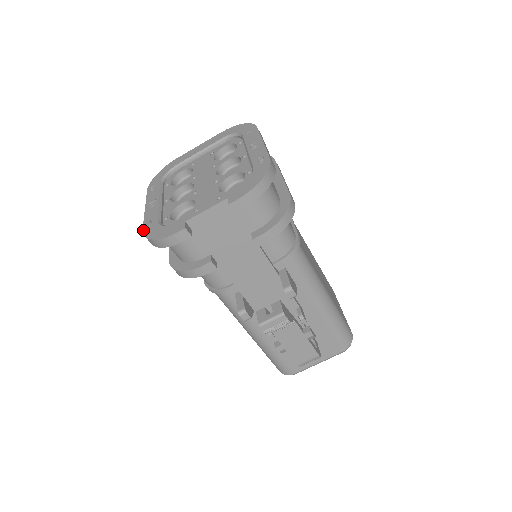
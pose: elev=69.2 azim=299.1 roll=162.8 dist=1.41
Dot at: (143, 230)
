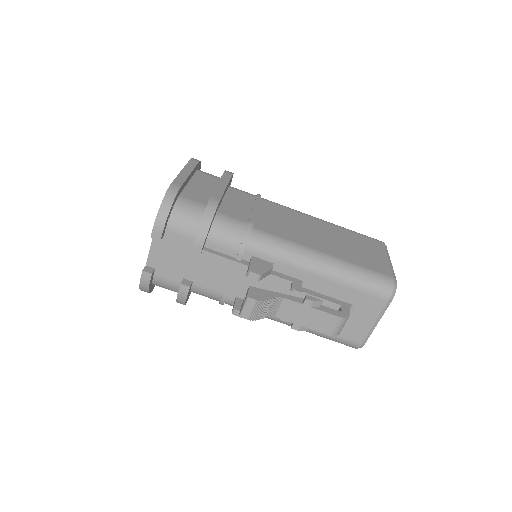
Dot at: occluded
